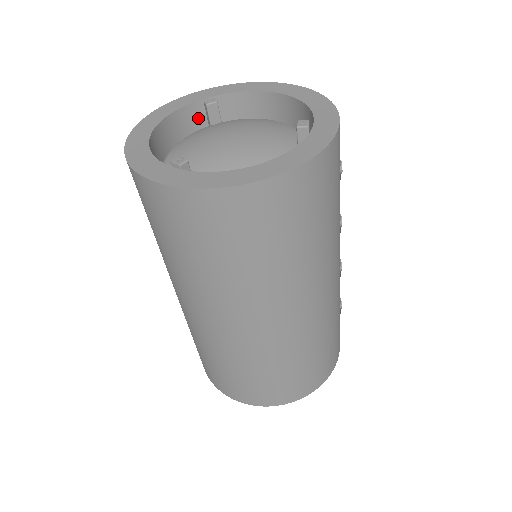
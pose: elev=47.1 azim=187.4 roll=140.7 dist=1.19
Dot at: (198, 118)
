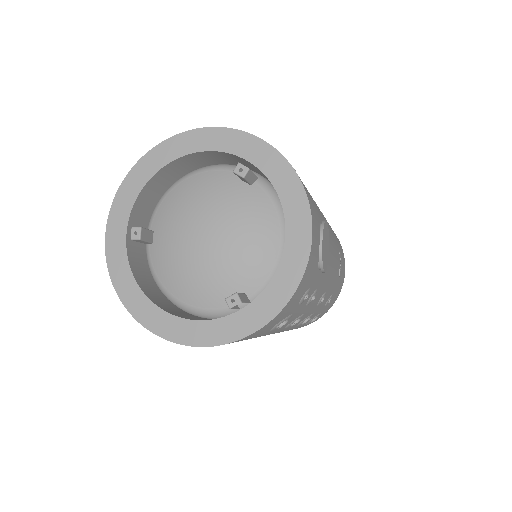
Dot at: (239, 160)
